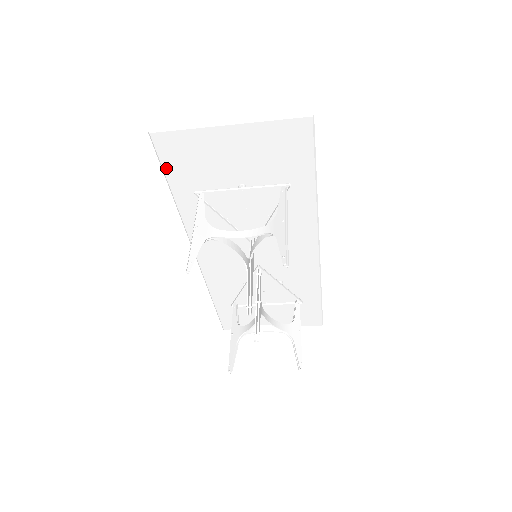
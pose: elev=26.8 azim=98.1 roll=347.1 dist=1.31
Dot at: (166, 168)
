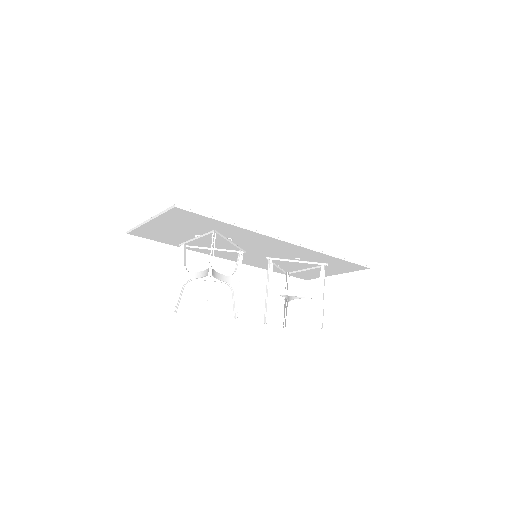
Dot at: (154, 240)
